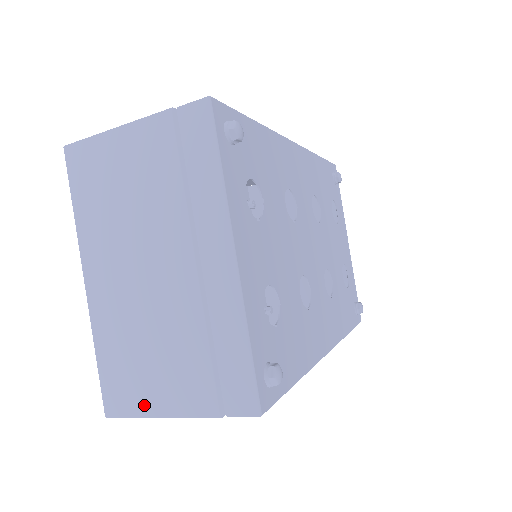
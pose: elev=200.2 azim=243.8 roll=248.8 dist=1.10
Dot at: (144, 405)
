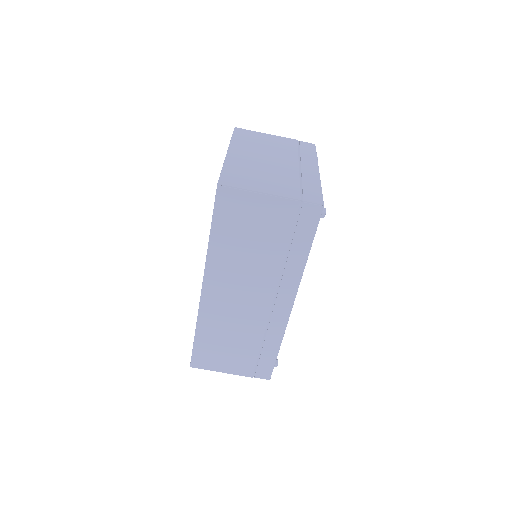
Dot at: (251, 187)
